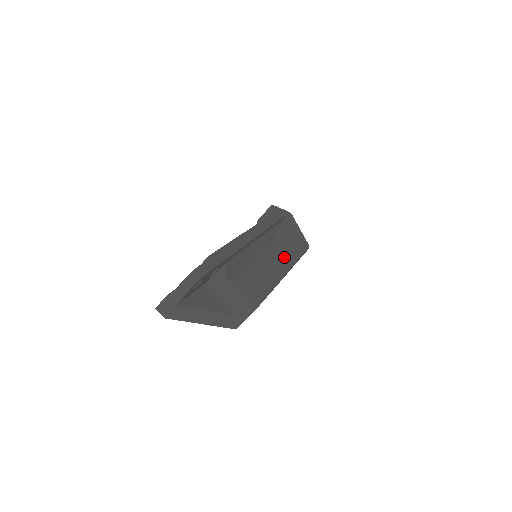
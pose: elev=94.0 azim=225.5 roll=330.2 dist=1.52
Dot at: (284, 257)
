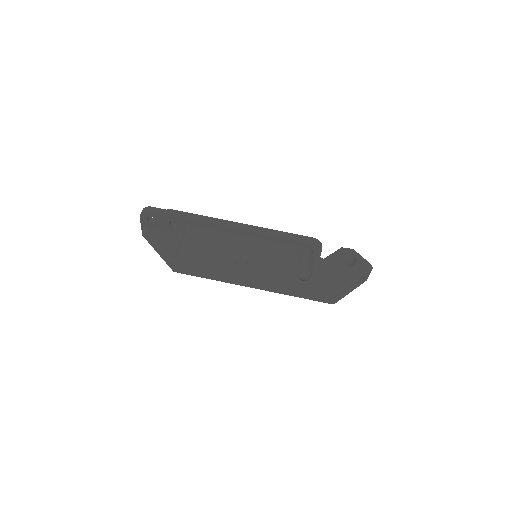
Dot at: (275, 269)
